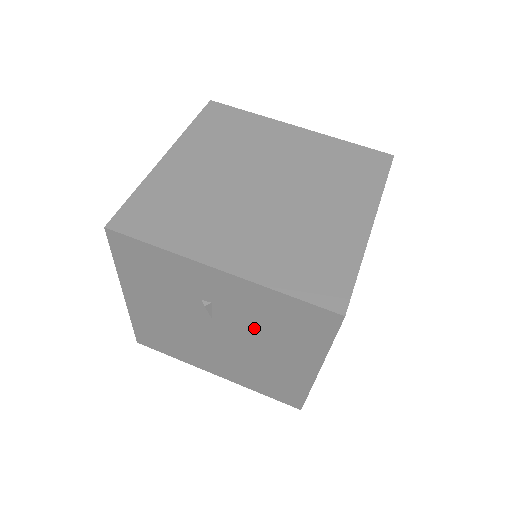
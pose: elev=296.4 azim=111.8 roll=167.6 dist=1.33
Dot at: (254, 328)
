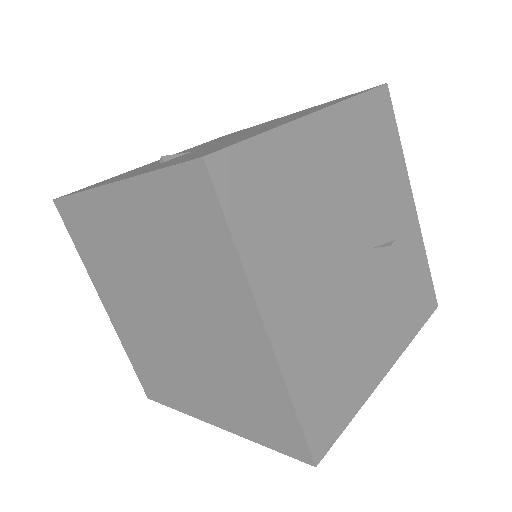
Dot at: occluded
